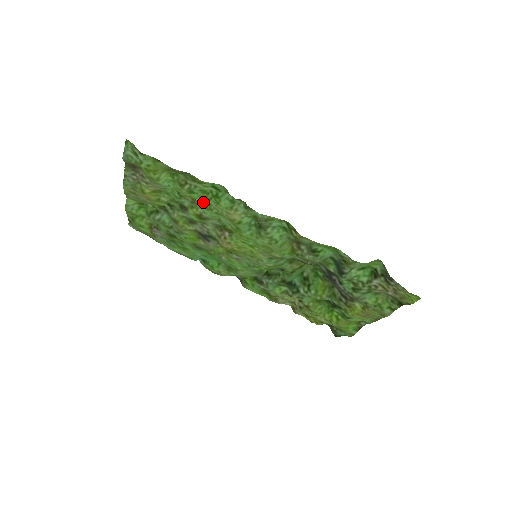
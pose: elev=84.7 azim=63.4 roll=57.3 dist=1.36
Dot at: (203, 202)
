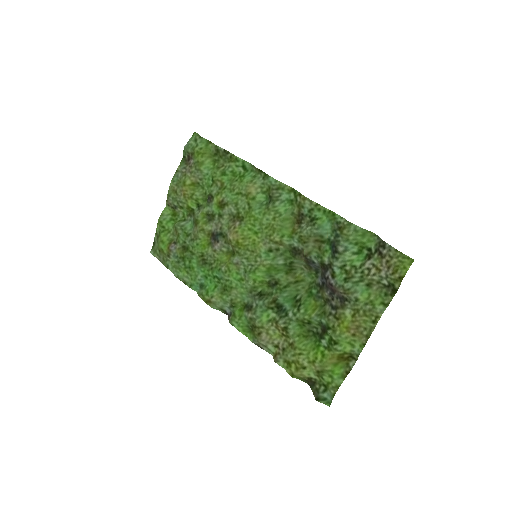
Dot at: (229, 184)
